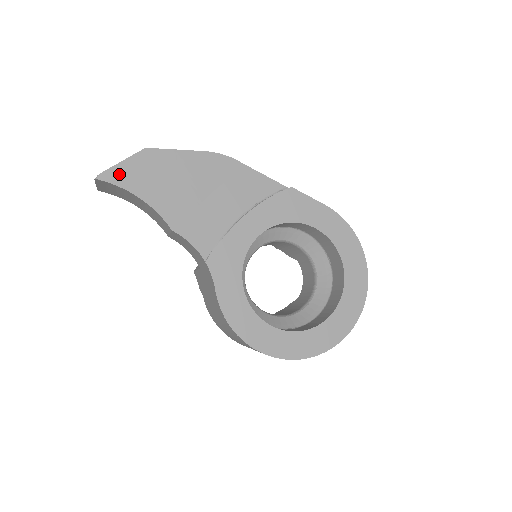
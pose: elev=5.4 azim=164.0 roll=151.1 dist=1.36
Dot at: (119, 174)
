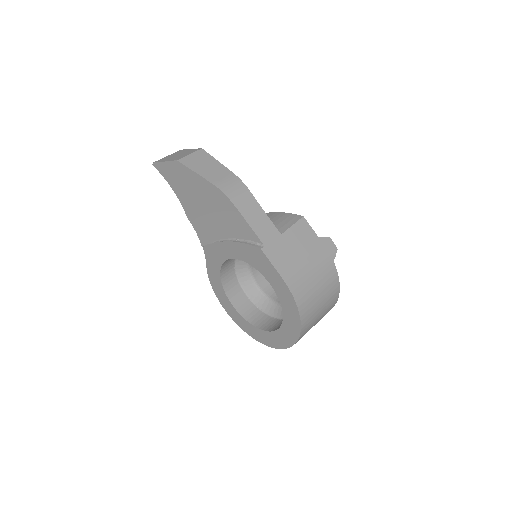
Dot at: (163, 169)
